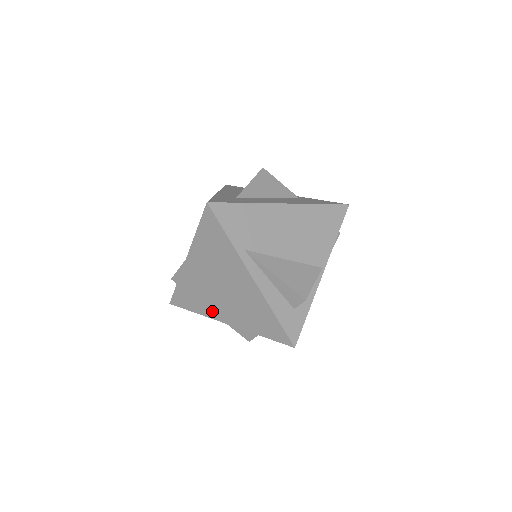
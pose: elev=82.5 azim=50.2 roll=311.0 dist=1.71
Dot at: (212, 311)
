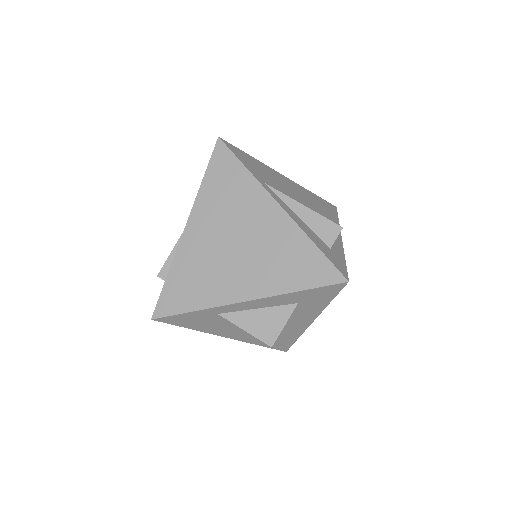
Dot at: (222, 291)
